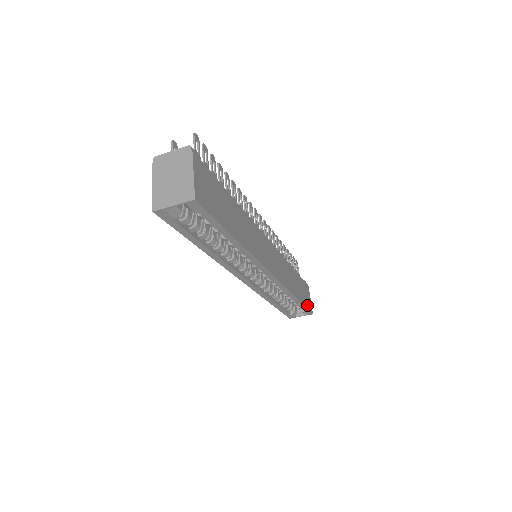
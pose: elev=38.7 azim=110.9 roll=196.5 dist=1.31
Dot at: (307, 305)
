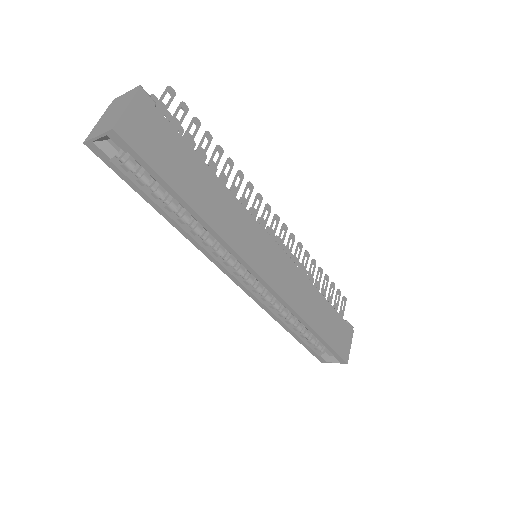
Dot at: (337, 347)
